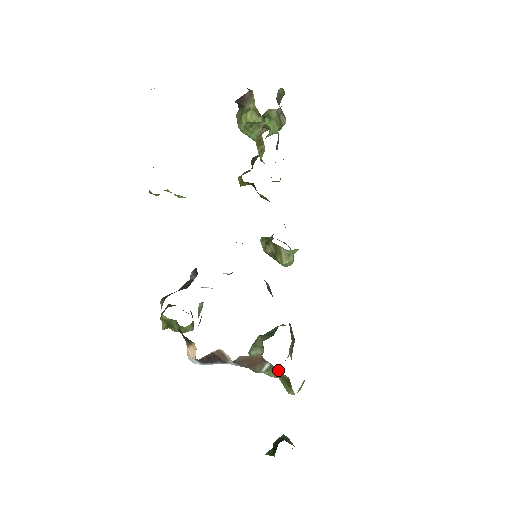
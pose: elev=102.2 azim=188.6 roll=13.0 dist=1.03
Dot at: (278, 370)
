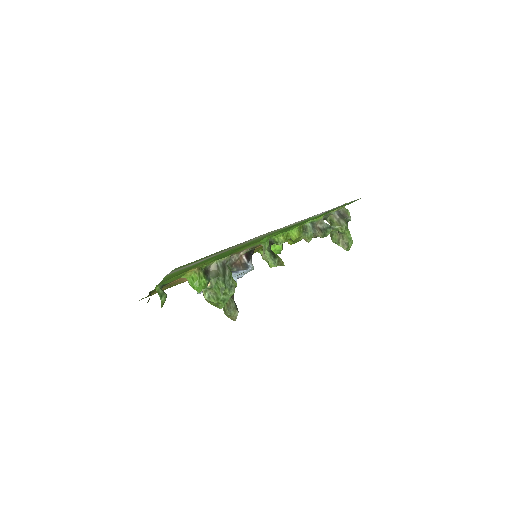
Dot at: occluded
